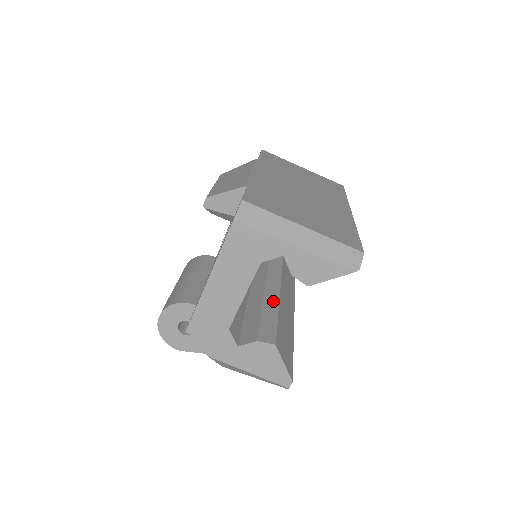
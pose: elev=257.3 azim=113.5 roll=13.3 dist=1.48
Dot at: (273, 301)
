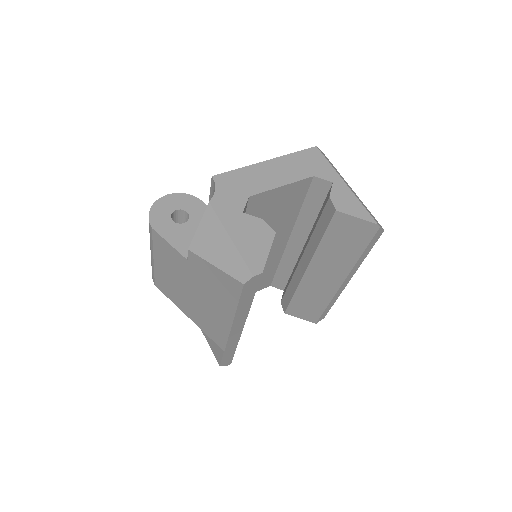
Dot at: occluded
